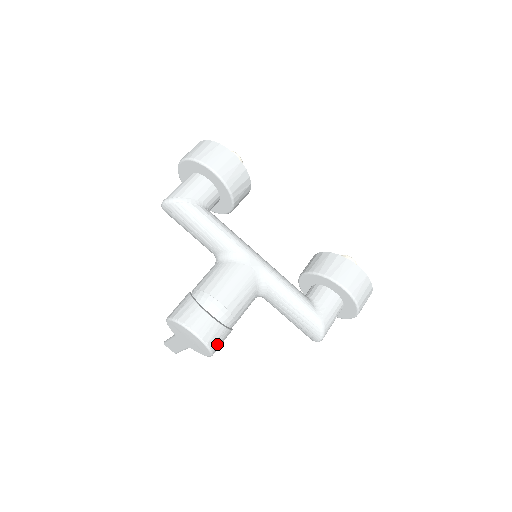
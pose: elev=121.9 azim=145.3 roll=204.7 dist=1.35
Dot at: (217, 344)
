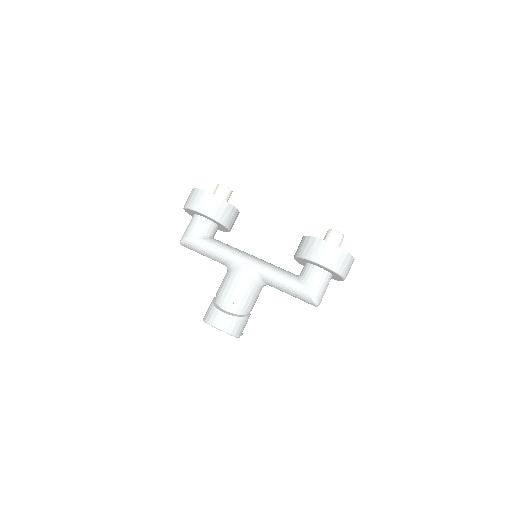
Dot at: (236, 329)
